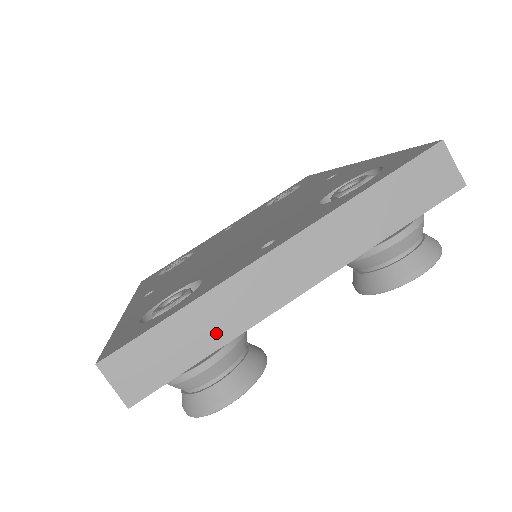
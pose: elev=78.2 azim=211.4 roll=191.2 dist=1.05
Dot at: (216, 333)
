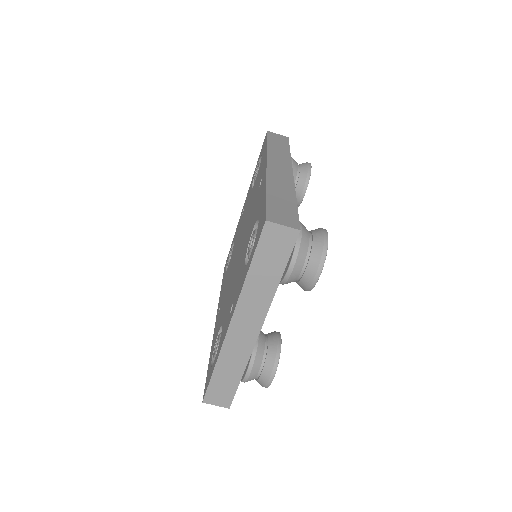
Dot at: (237, 368)
